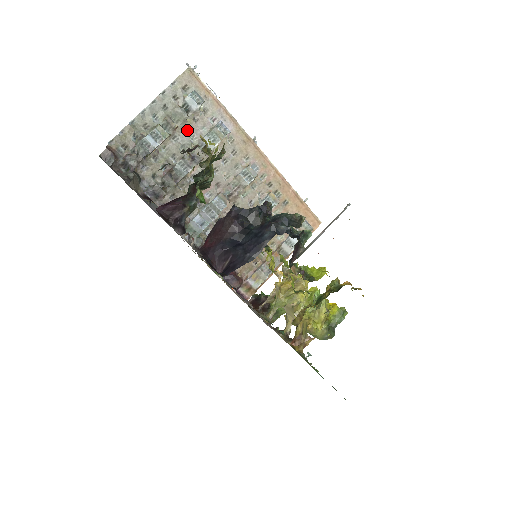
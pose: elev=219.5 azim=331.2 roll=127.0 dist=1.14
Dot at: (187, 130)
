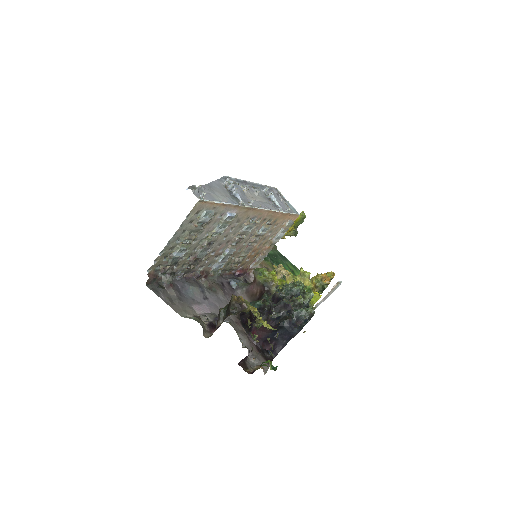
Dot at: (202, 232)
